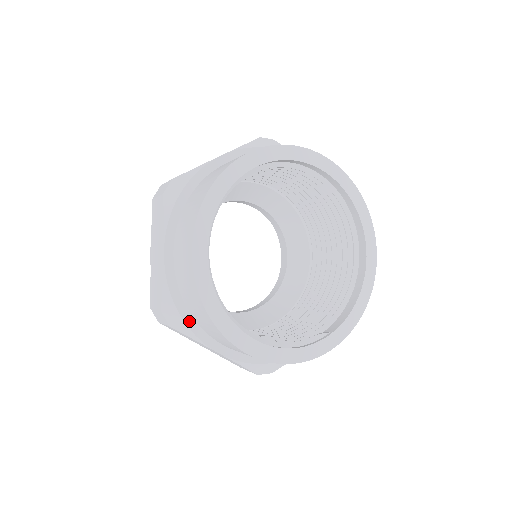
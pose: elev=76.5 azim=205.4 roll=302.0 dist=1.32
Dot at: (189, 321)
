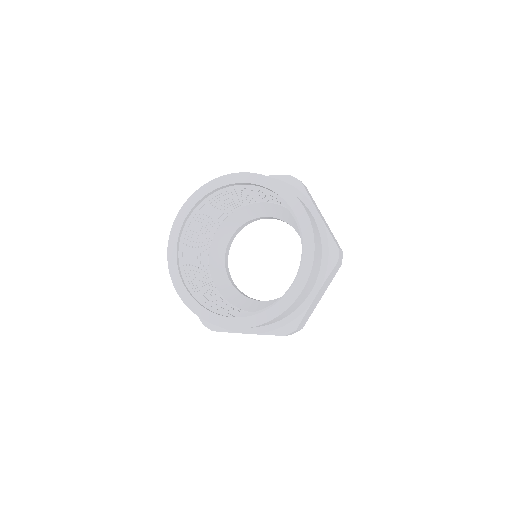
Dot at: occluded
